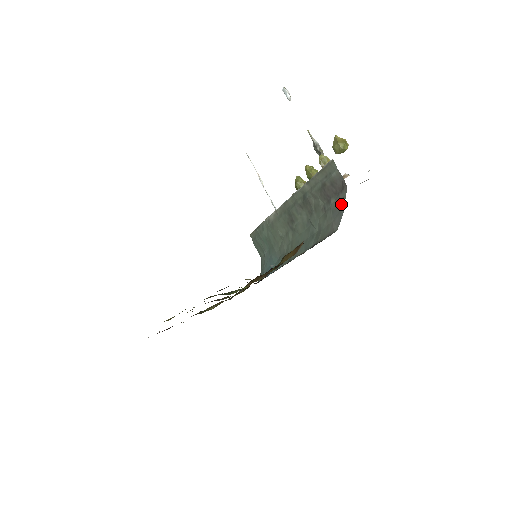
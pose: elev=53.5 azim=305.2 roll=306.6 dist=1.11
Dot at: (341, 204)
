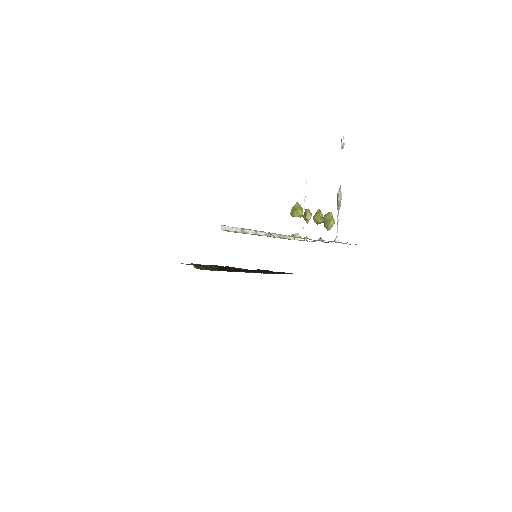
Dot at: occluded
